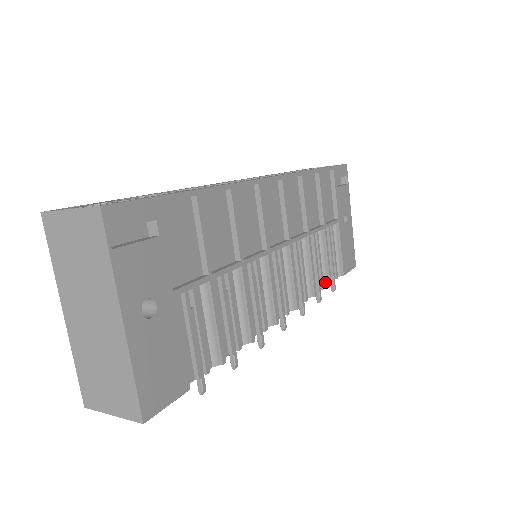
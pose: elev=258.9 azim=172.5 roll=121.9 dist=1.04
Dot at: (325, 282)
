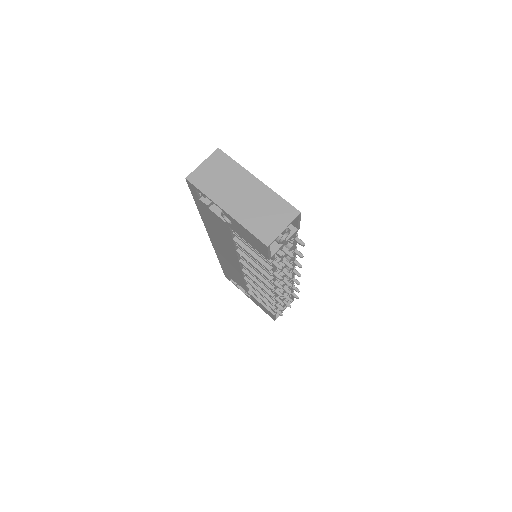
Dot at: occluded
